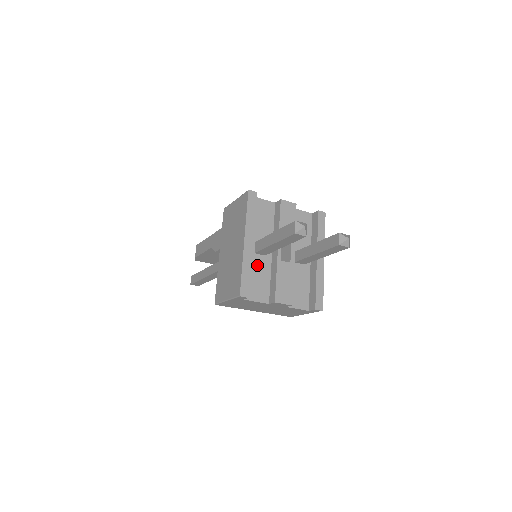
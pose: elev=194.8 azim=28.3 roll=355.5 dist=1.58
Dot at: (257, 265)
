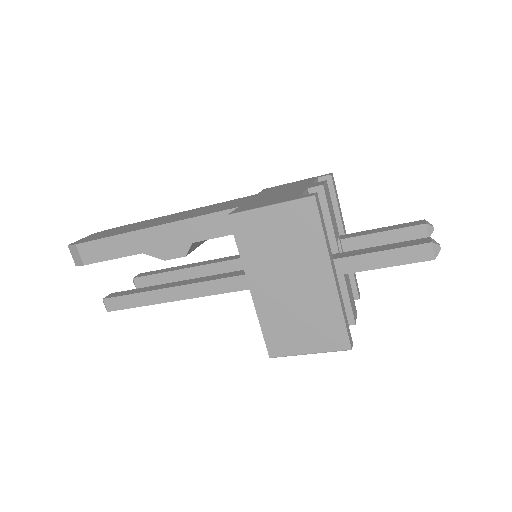
Dot at: occluded
